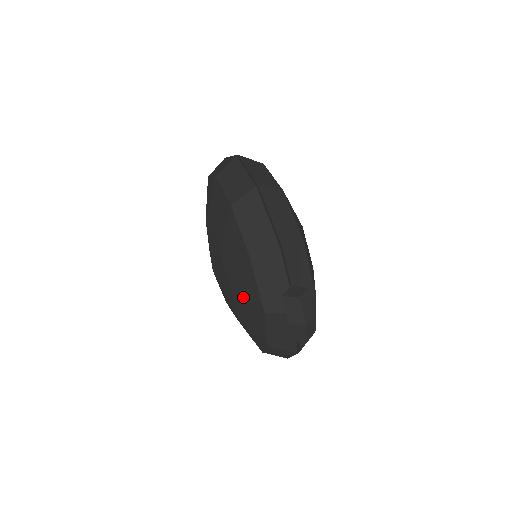
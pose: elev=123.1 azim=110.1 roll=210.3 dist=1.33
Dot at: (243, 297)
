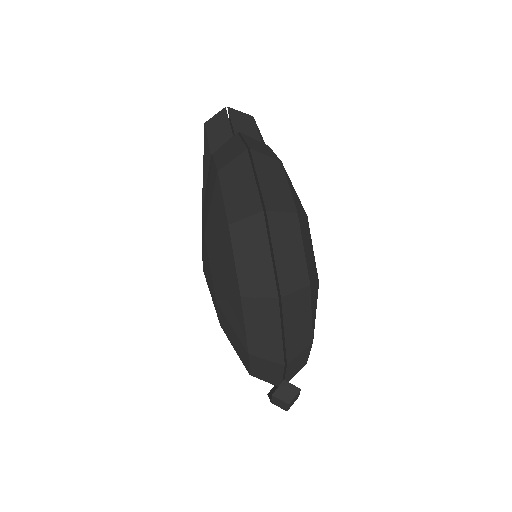
Dot at: (231, 343)
